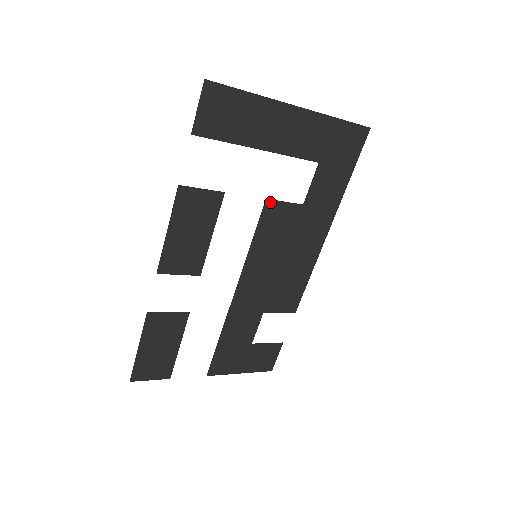
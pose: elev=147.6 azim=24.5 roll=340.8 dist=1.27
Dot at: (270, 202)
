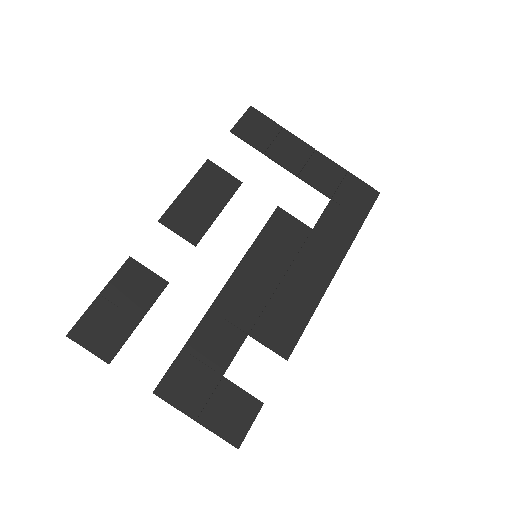
Dot at: (281, 210)
